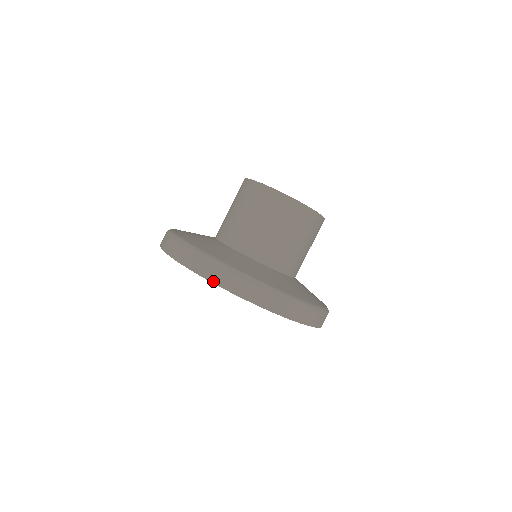
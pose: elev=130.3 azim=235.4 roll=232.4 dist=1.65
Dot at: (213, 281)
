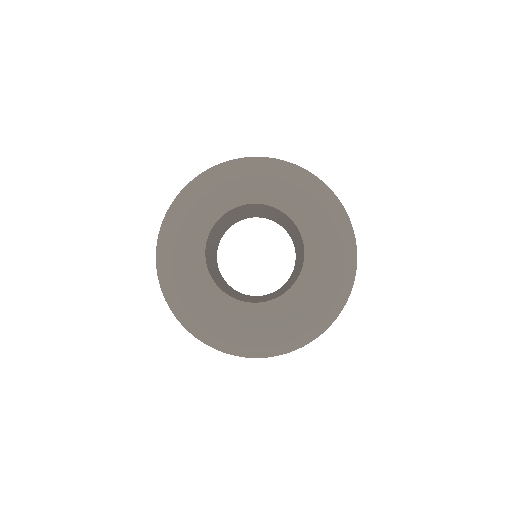
Dot at: occluded
